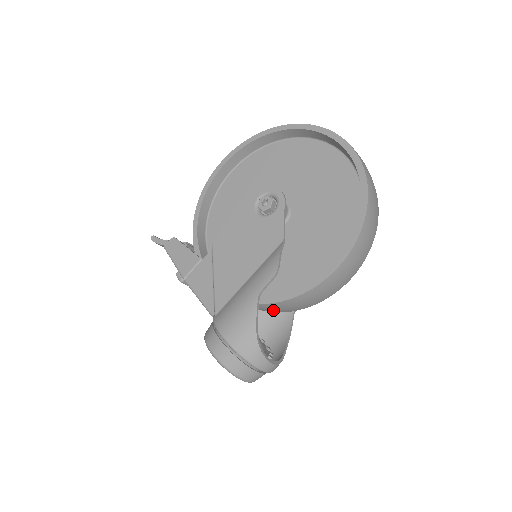
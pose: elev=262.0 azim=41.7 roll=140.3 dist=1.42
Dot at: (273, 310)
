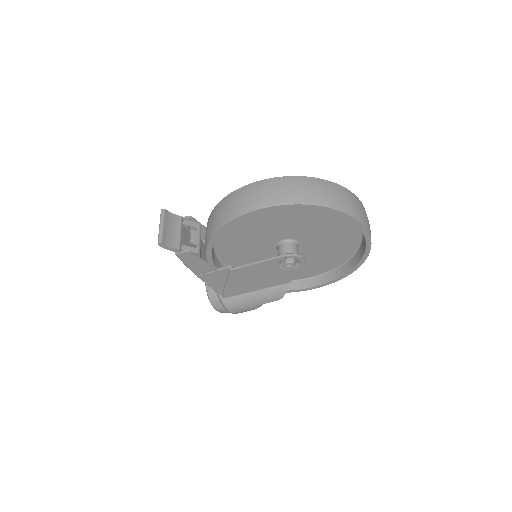
Dot at: occluded
